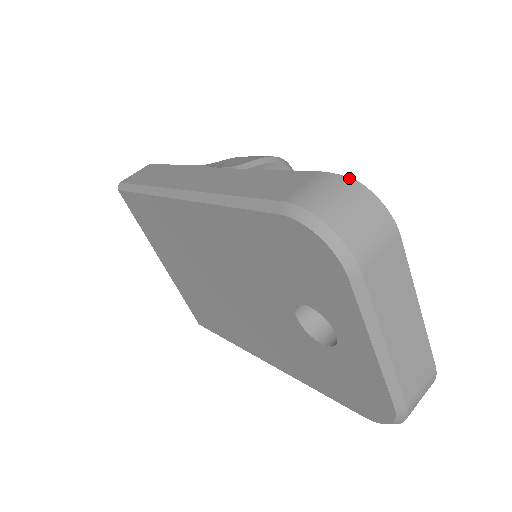
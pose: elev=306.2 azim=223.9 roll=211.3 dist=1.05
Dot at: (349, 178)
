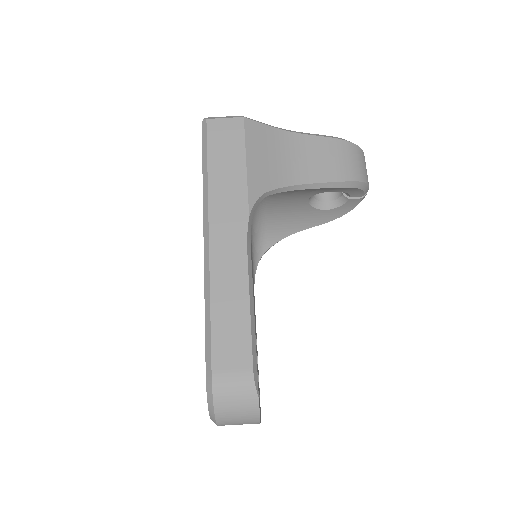
Dot at: (256, 394)
